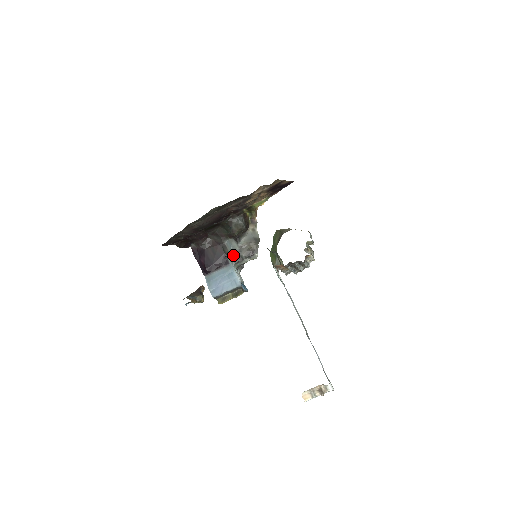
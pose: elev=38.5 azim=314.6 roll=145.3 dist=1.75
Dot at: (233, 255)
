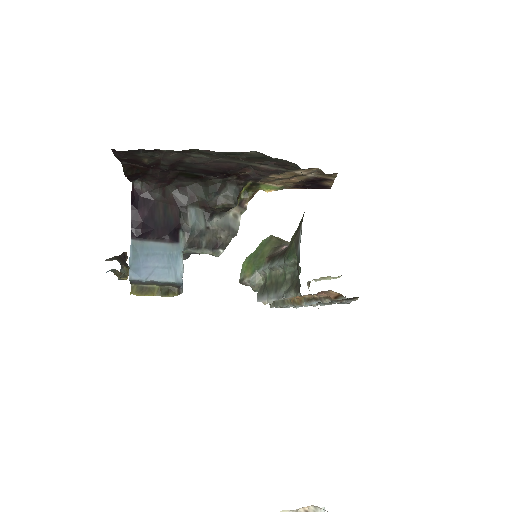
Dot at: (192, 233)
